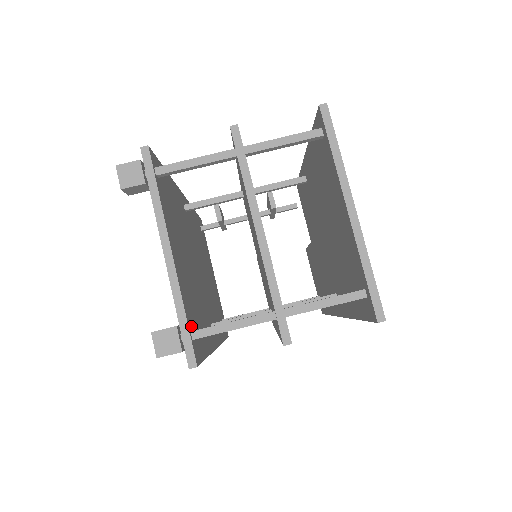
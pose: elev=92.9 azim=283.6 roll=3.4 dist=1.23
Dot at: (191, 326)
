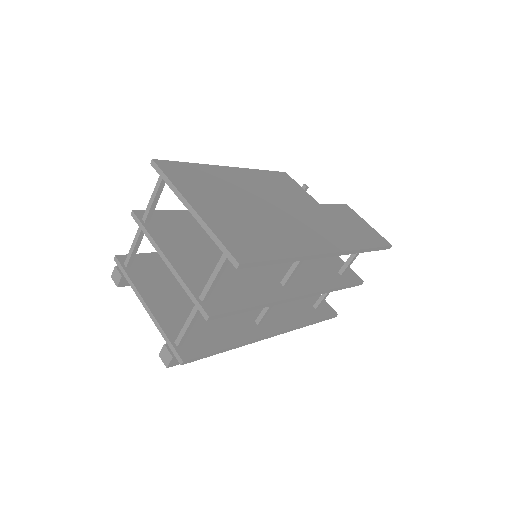
Dot at: occluded
